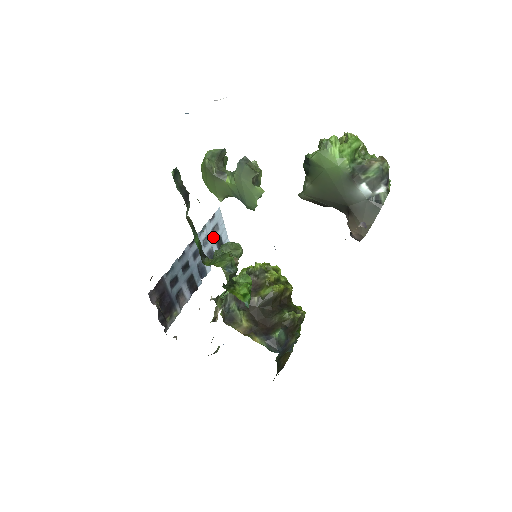
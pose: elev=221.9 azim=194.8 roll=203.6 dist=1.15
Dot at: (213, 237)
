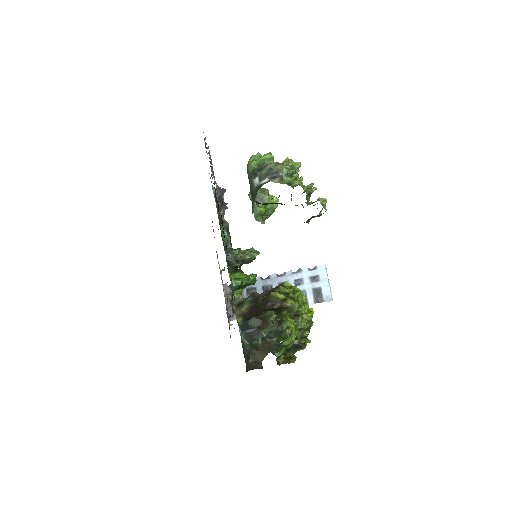
Dot at: (310, 284)
